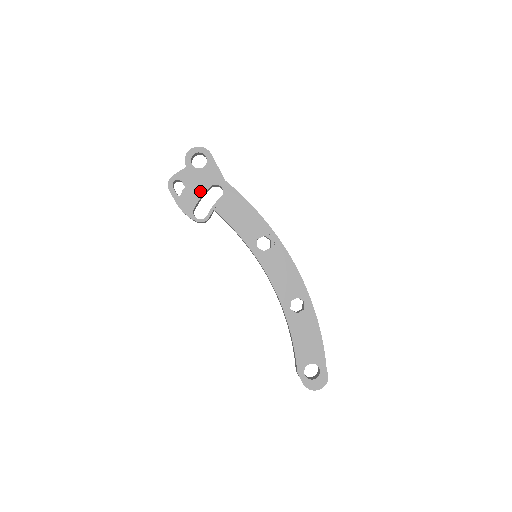
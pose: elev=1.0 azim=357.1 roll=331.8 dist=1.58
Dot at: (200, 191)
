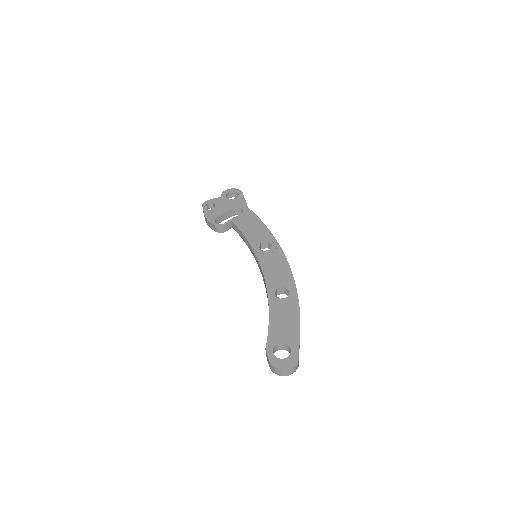
Dot at: (226, 210)
